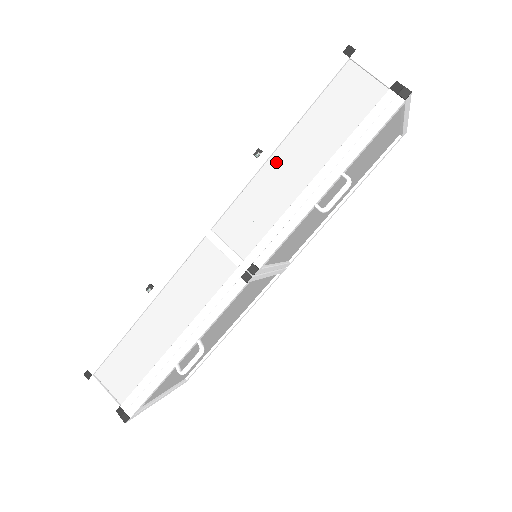
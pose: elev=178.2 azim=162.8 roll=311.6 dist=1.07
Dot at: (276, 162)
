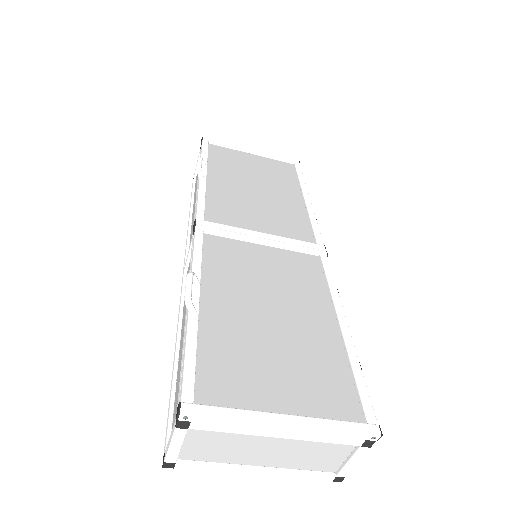
Dot at: (193, 217)
